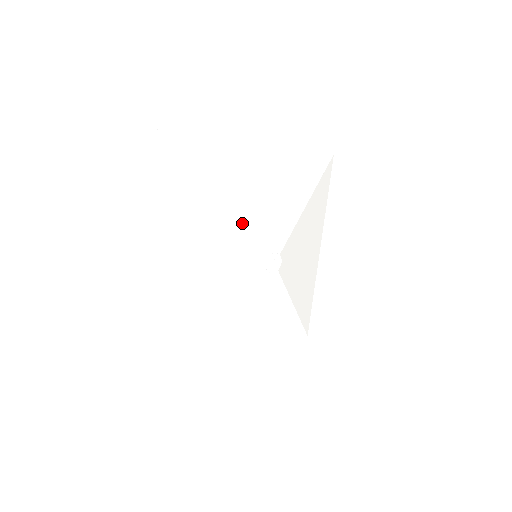
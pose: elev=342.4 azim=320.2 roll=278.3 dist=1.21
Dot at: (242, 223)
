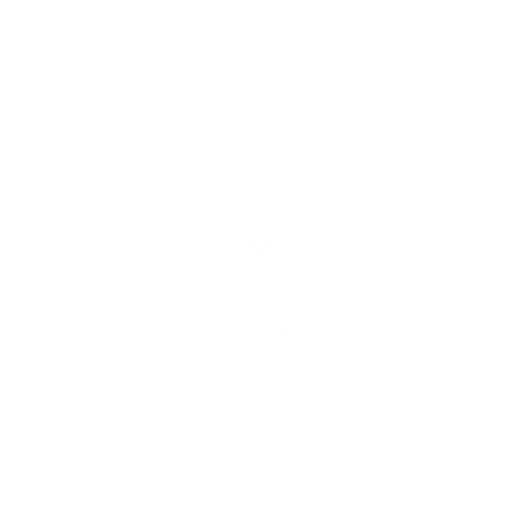
Dot at: (217, 245)
